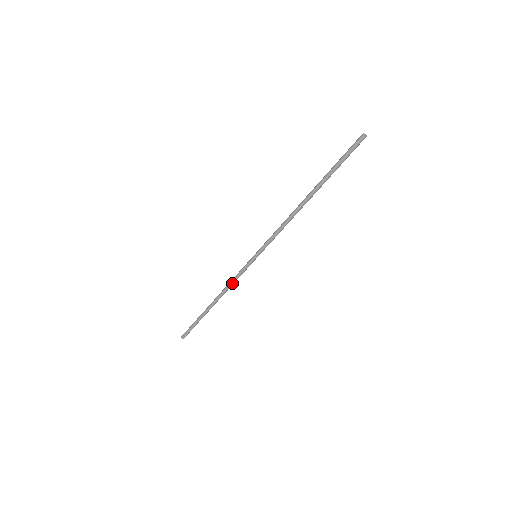
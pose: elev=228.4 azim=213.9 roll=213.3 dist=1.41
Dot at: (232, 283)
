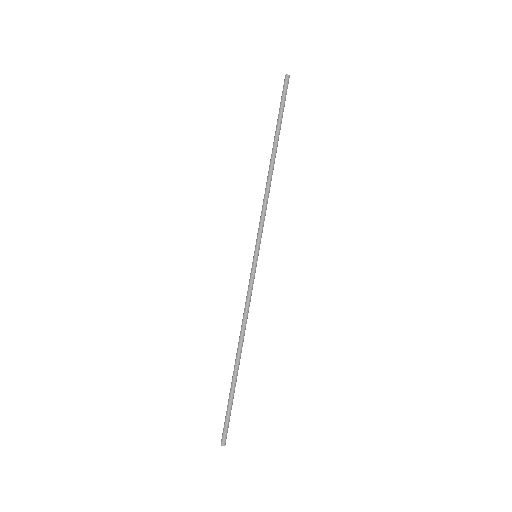
Dot at: (247, 309)
